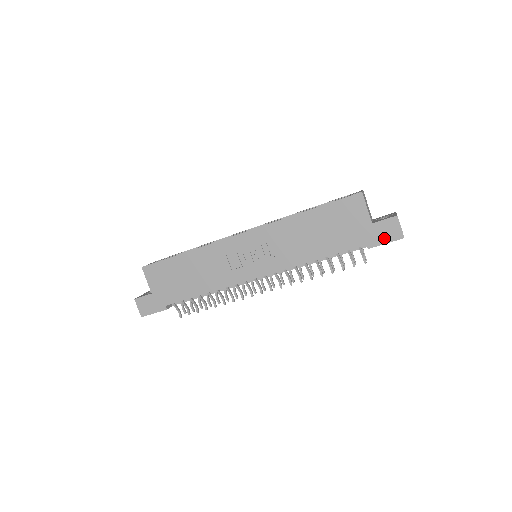
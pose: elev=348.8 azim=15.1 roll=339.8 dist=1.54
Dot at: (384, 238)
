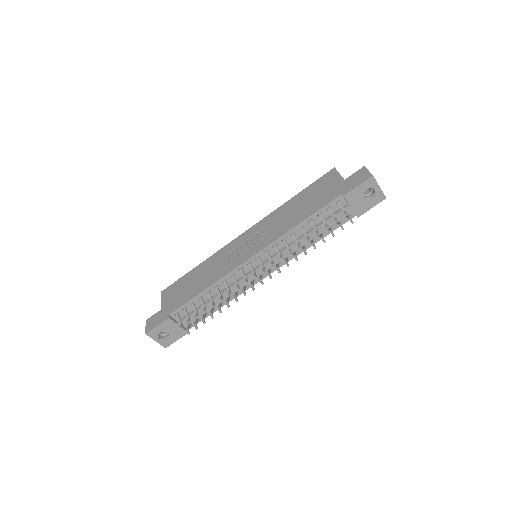
Dot at: (356, 183)
